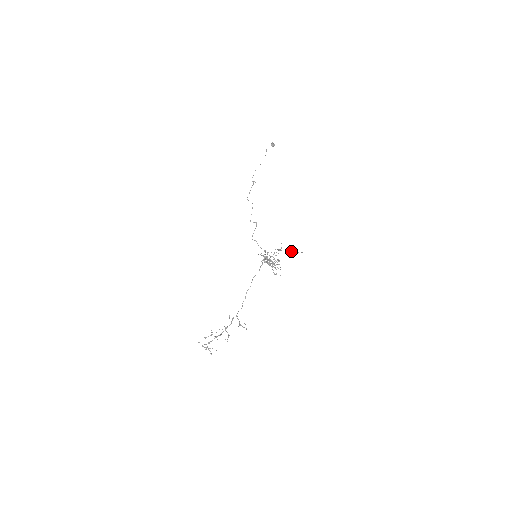
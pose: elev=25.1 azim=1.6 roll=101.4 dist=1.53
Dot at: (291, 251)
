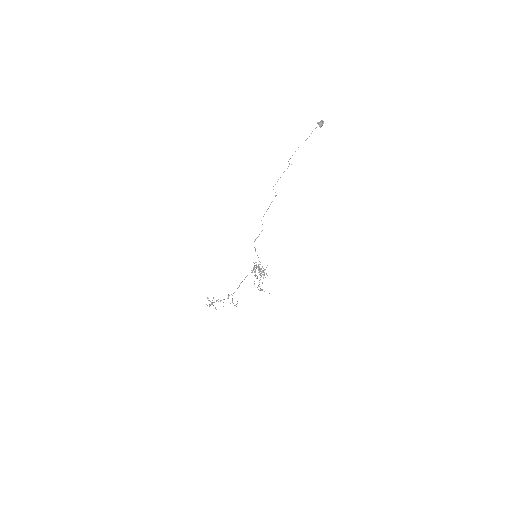
Dot at: occluded
